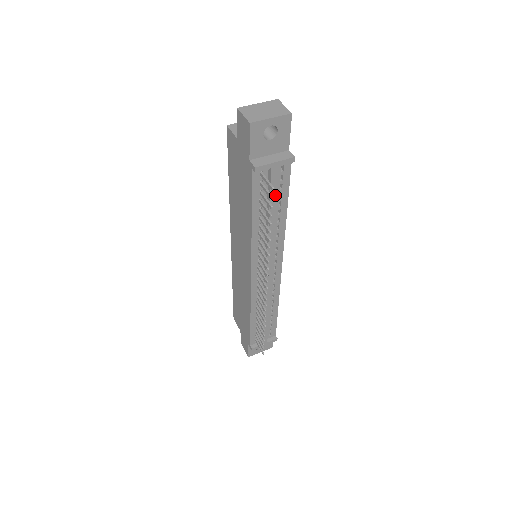
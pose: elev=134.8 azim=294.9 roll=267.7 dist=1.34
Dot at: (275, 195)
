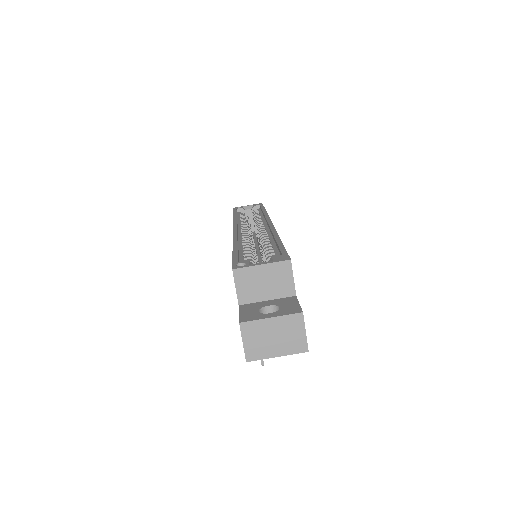
Dot at: occluded
